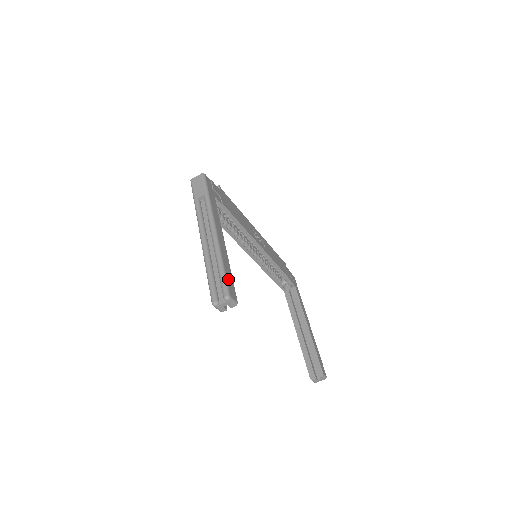
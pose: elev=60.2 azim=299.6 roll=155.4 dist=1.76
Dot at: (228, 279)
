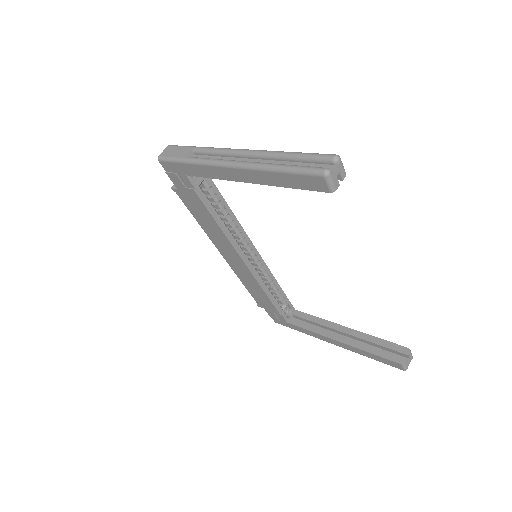
Dot at: occluded
